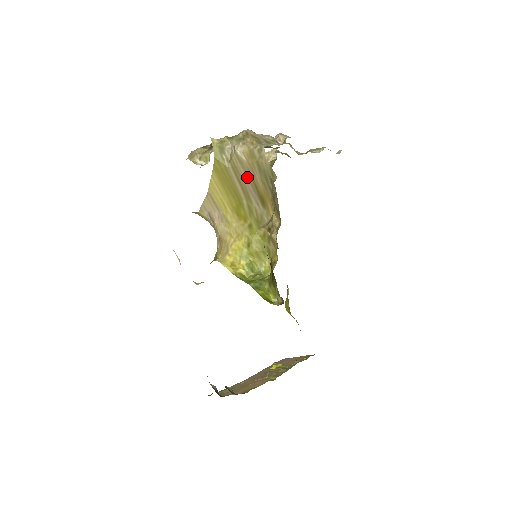
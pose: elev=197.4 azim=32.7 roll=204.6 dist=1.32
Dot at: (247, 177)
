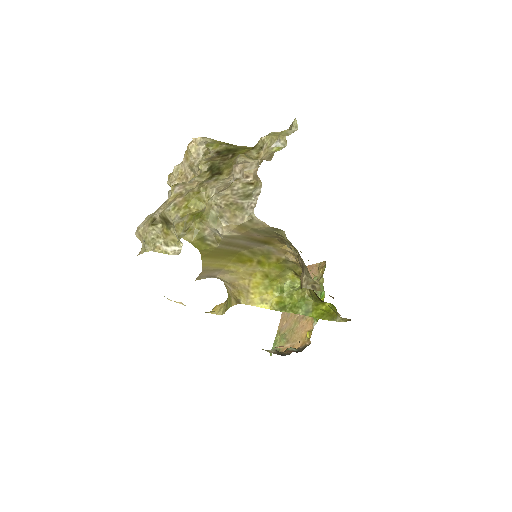
Dot at: (242, 240)
